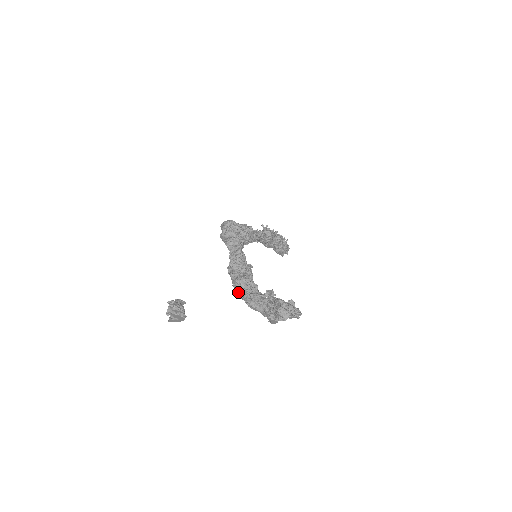
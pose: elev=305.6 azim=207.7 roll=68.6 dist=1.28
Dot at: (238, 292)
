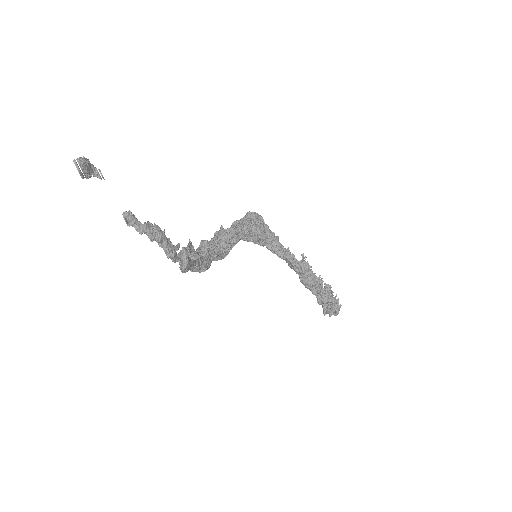
Dot at: occluded
